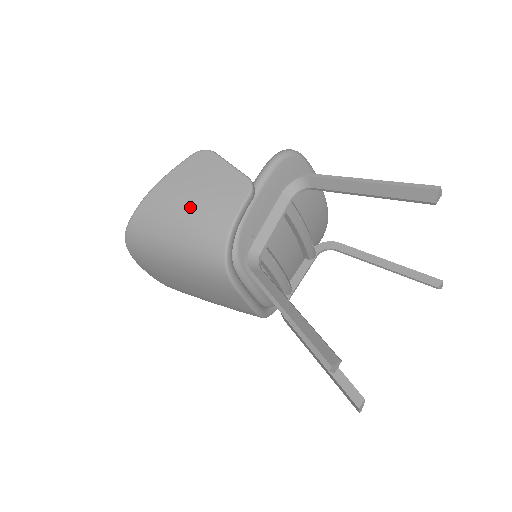
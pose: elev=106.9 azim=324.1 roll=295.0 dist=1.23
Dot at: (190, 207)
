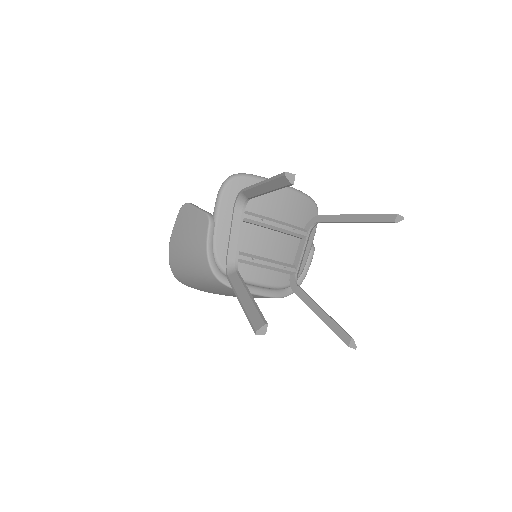
Dot at: (186, 248)
